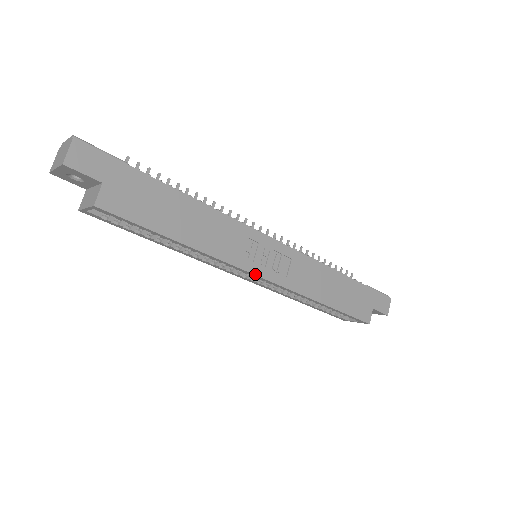
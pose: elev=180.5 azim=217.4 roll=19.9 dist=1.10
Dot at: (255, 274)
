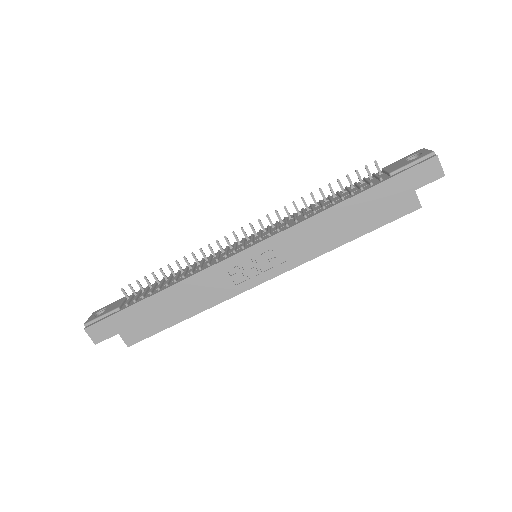
Dot at: (257, 285)
